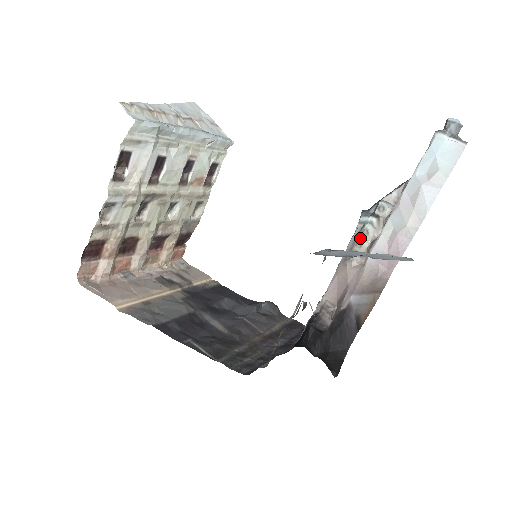
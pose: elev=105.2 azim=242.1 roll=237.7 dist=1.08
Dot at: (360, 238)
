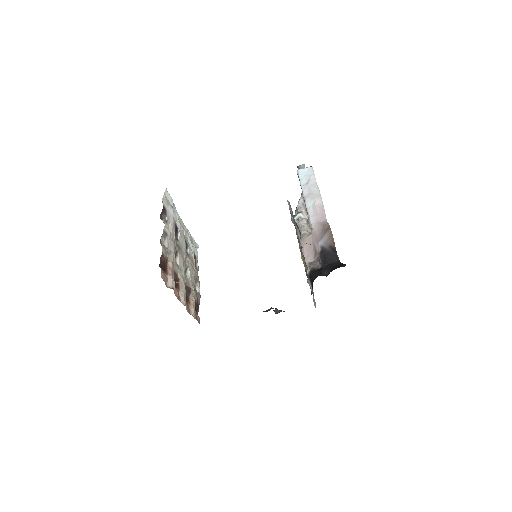
Dot at: (301, 224)
